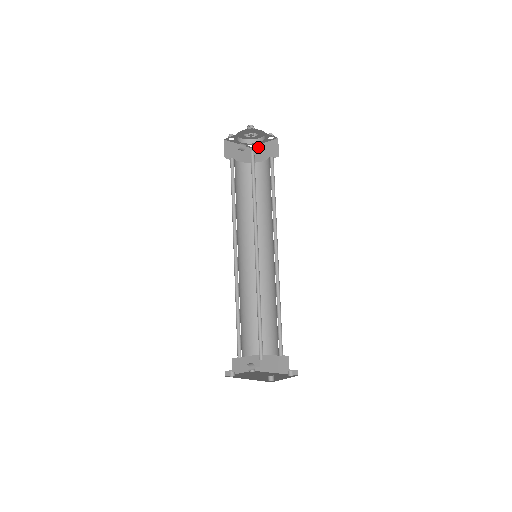
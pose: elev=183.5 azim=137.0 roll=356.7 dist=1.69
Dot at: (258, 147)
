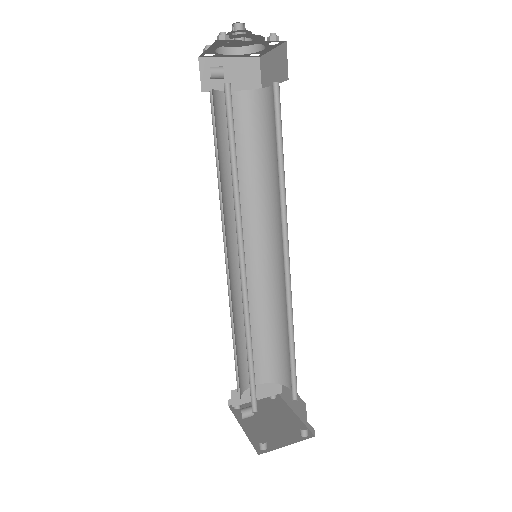
Dot at: (266, 57)
